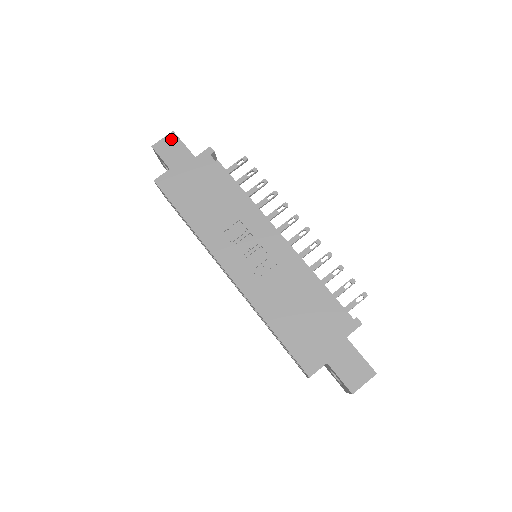
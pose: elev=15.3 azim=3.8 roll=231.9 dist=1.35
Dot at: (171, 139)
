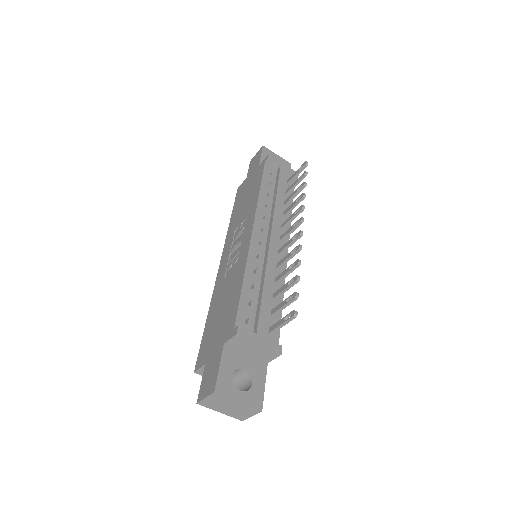
Dot at: (259, 153)
